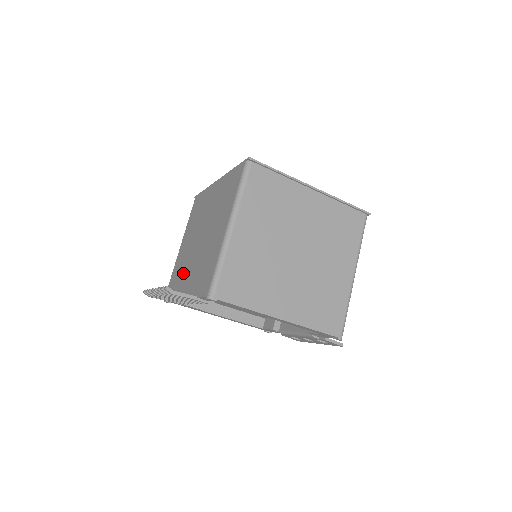
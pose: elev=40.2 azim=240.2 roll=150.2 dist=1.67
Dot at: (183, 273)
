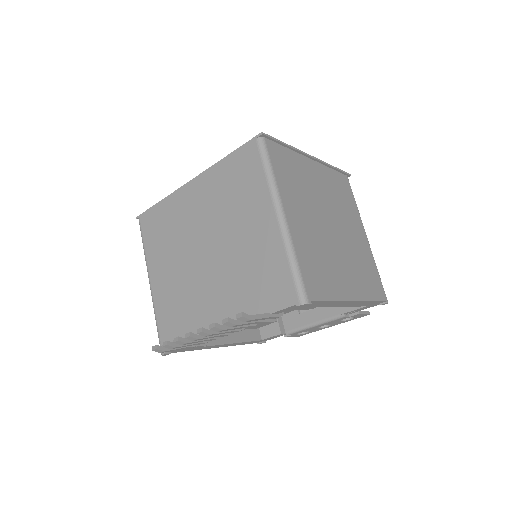
Dot at: (194, 305)
